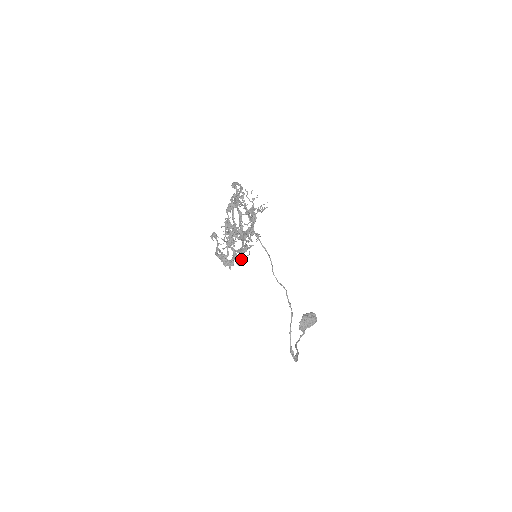
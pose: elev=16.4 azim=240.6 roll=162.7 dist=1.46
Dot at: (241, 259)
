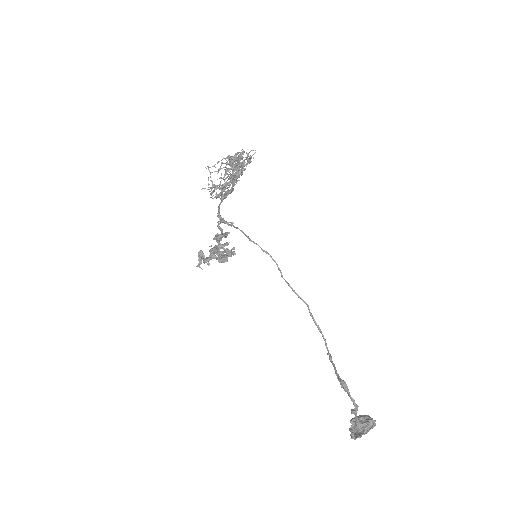
Dot at: (231, 159)
